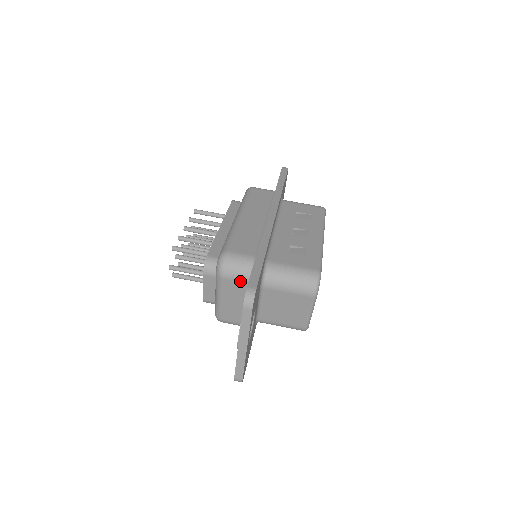
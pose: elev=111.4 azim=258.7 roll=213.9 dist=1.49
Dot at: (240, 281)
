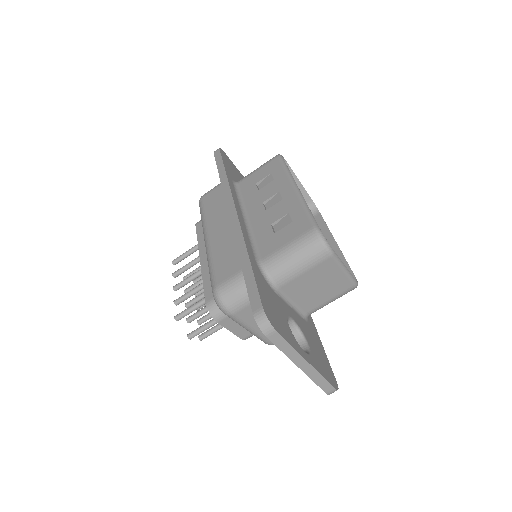
Dot at: occluded
